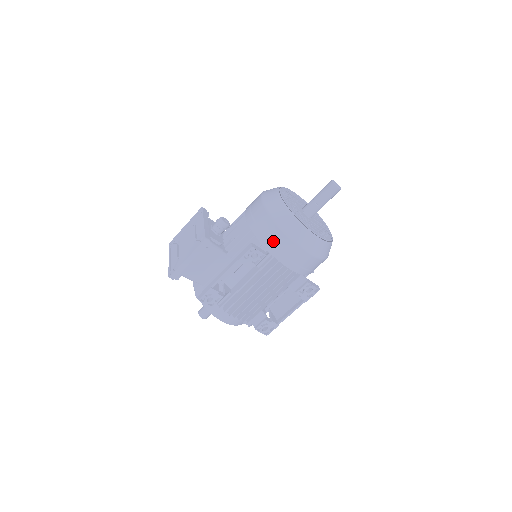
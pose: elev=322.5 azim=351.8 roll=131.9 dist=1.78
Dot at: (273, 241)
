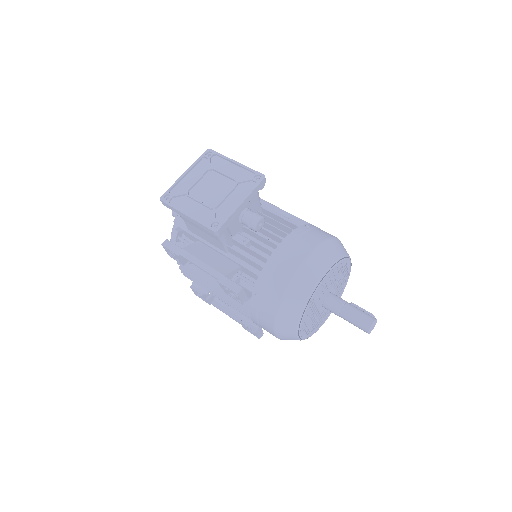
Dot at: (263, 302)
